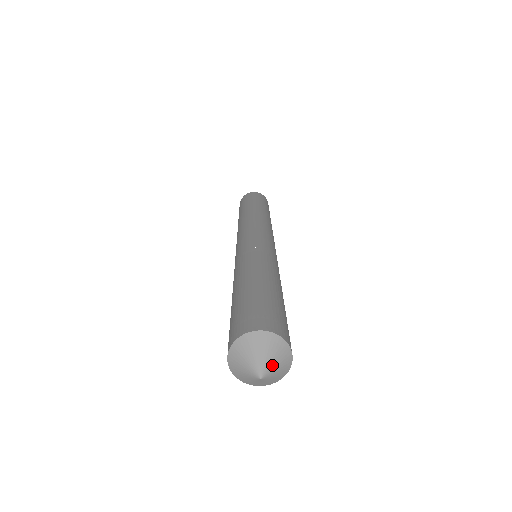
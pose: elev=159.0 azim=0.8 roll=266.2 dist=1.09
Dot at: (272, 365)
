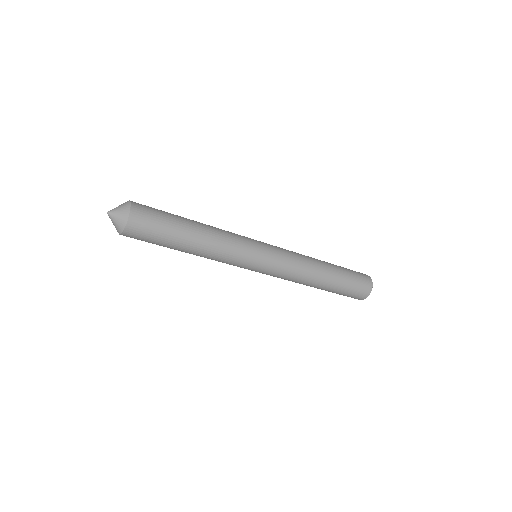
Dot at: (115, 208)
